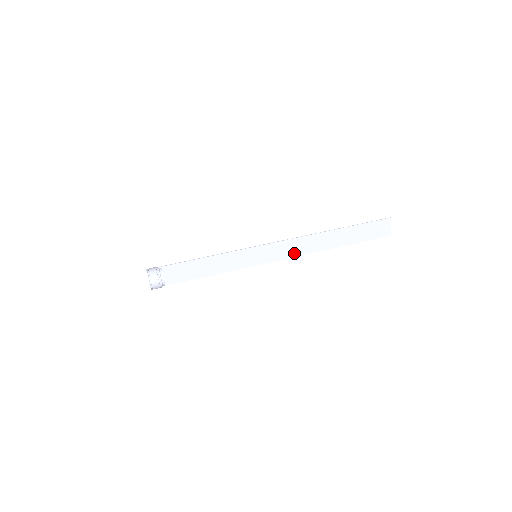
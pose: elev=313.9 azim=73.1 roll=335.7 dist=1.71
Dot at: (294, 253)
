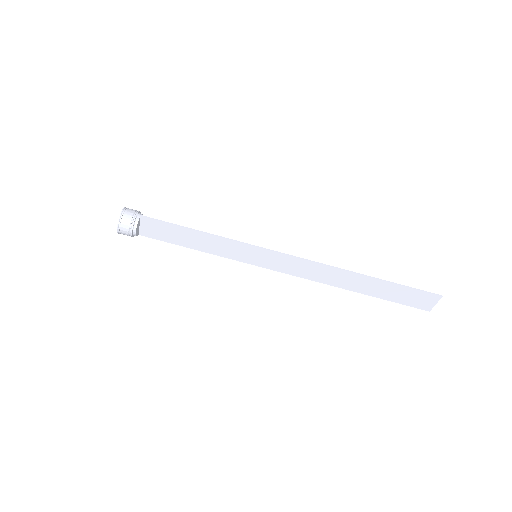
Dot at: (302, 274)
